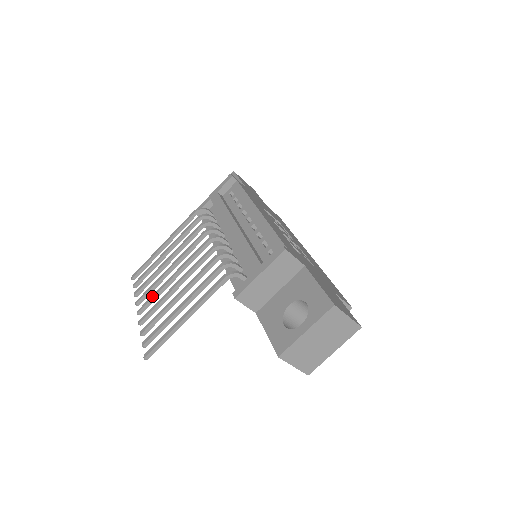
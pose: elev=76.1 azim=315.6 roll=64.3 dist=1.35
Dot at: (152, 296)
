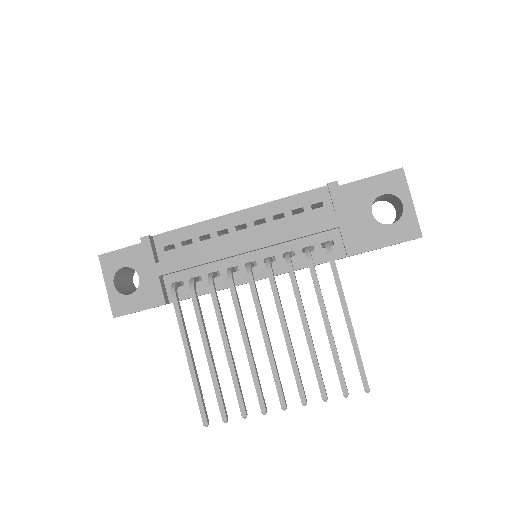
Dot at: (275, 379)
